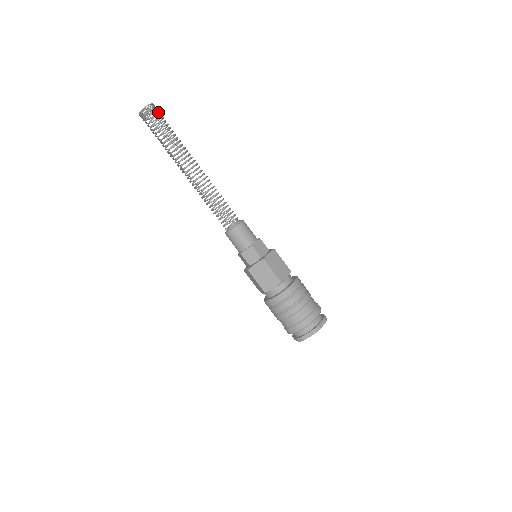
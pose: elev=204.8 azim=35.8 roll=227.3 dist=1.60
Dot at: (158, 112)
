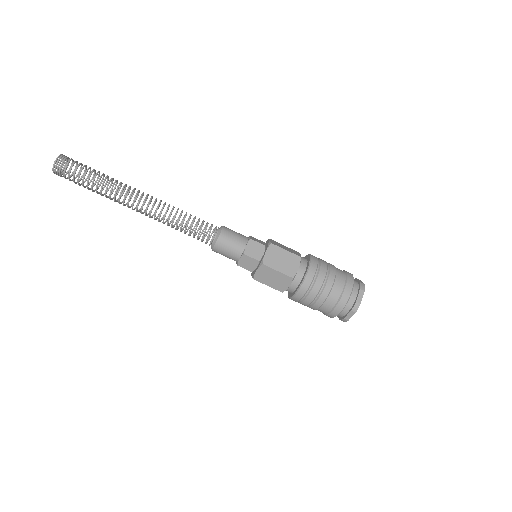
Dot at: occluded
